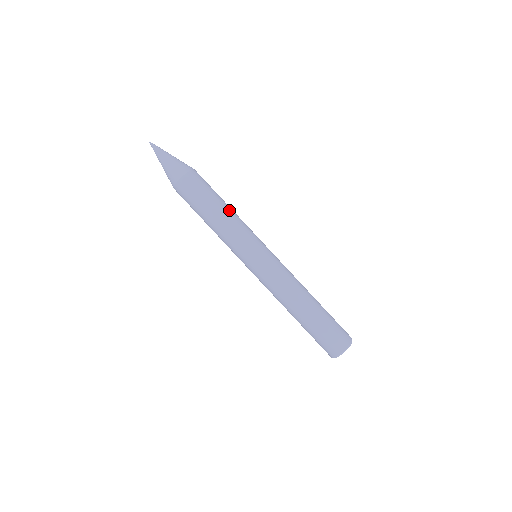
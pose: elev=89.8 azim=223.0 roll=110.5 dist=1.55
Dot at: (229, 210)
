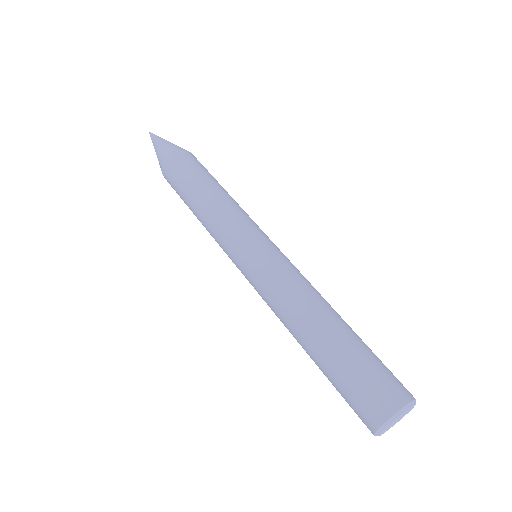
Dot at: (216, 194)
